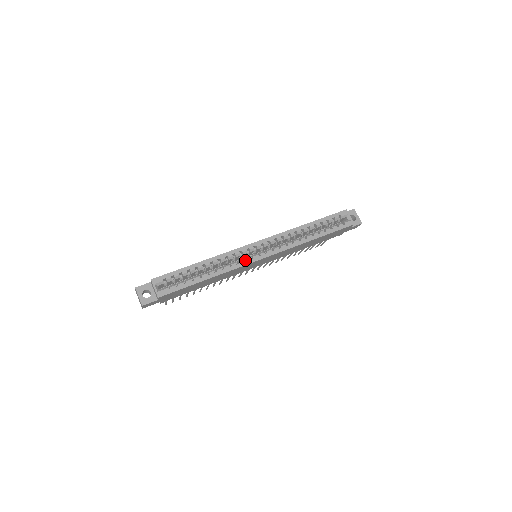
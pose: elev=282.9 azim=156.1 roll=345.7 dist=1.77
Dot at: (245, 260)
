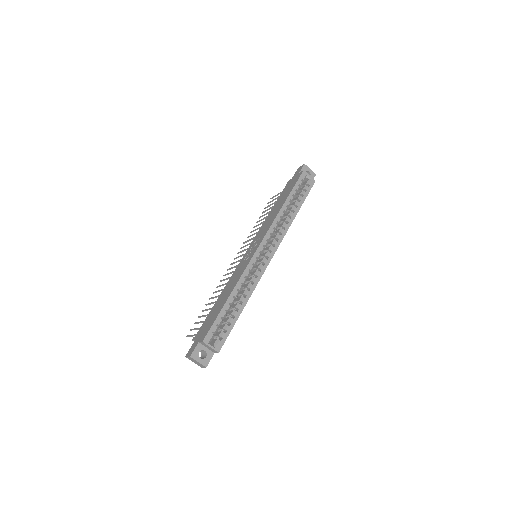
Dot at: (259, 269)
